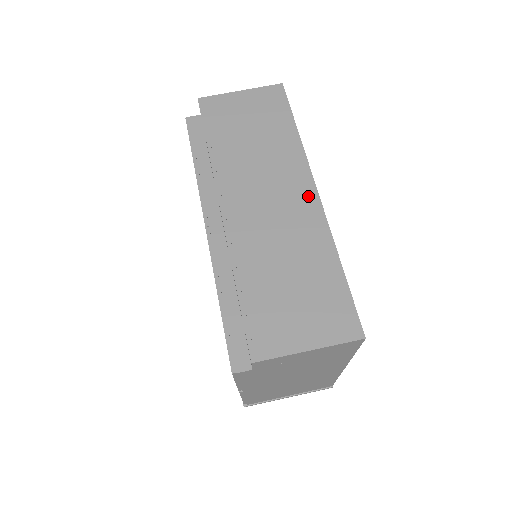
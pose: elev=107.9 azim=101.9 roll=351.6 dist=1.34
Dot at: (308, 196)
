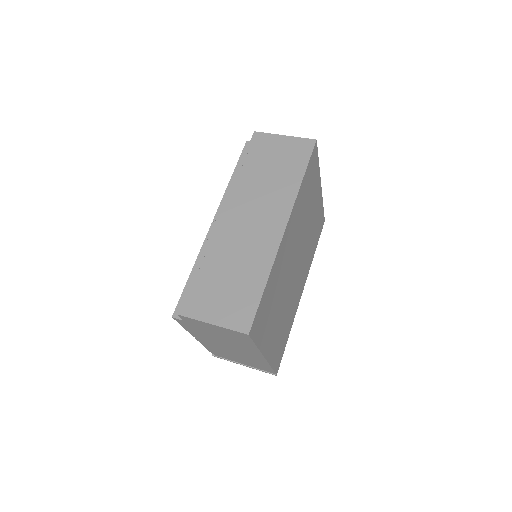
Dot at: (277, 228)
